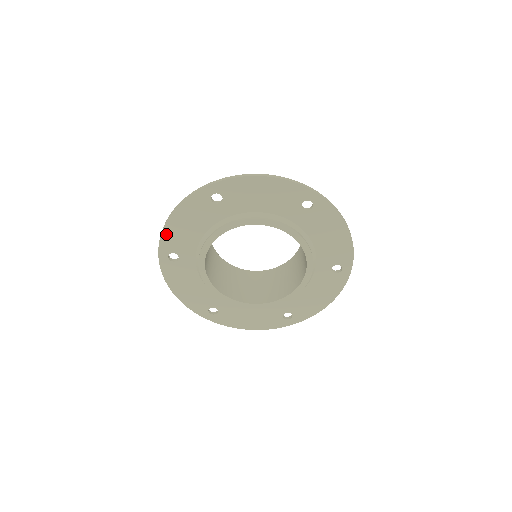
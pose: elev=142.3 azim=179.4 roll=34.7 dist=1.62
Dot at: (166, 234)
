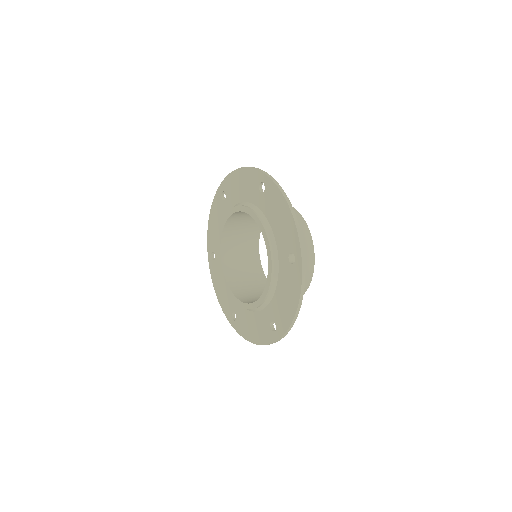
Dot at: (231, 177)
